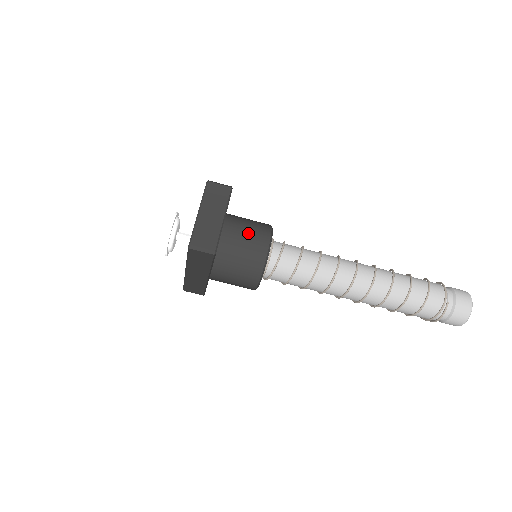
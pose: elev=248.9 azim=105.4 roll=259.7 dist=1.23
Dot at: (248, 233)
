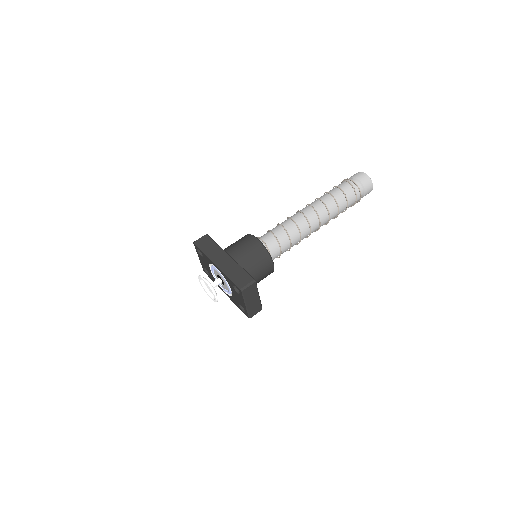
Dot at: occluded
